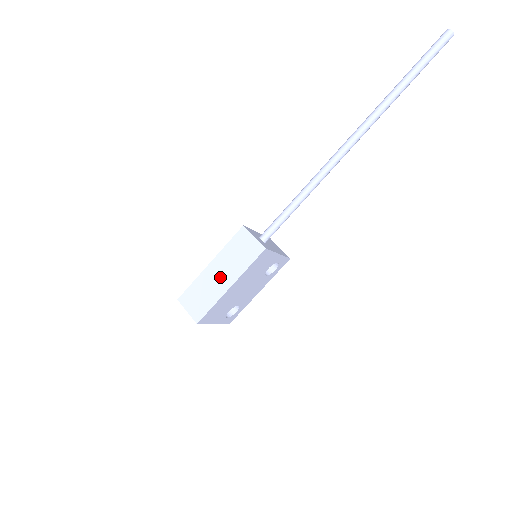
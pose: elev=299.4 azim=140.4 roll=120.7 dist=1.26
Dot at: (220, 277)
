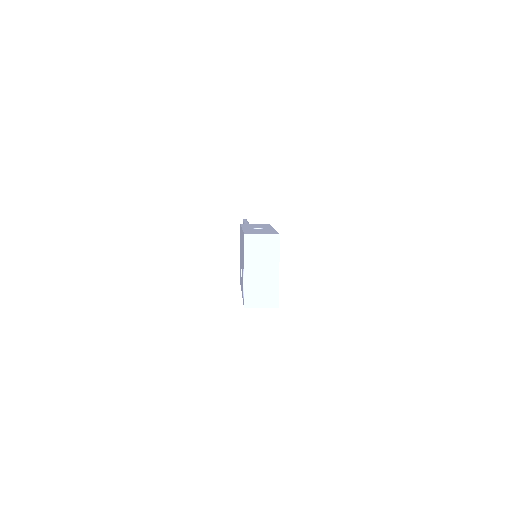
Dot at: (259, 229)
